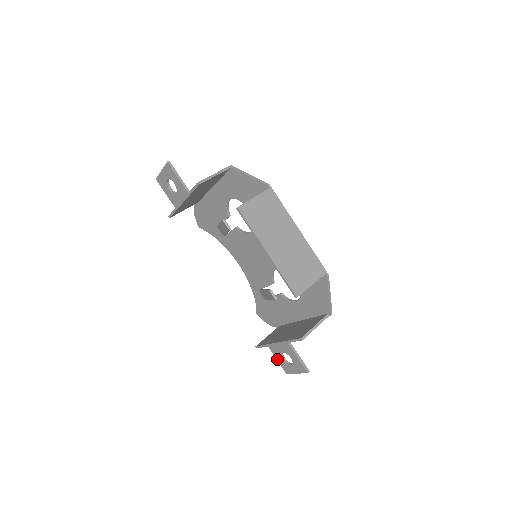
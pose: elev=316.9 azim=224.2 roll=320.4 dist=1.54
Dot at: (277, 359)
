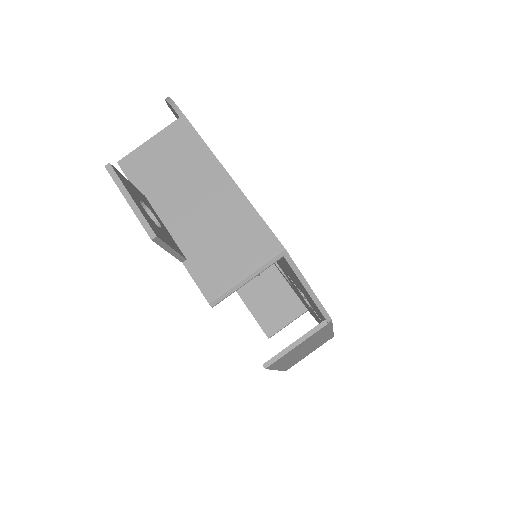
Dot at: occluded
